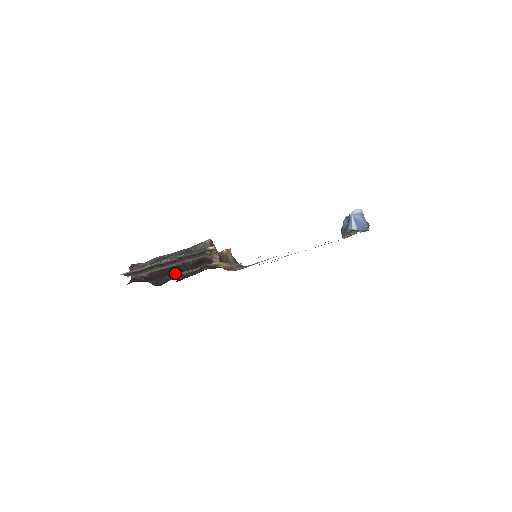
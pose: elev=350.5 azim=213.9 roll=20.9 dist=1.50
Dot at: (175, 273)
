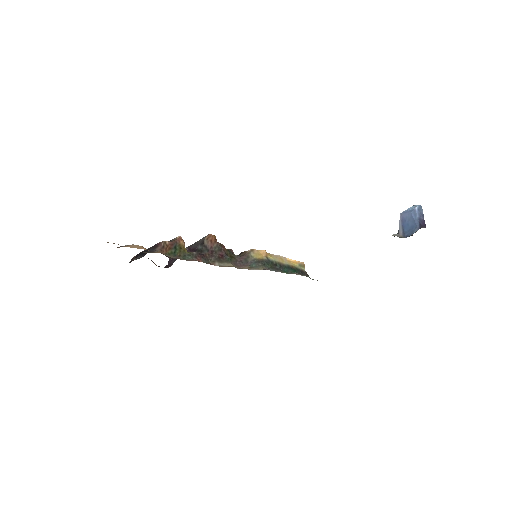
Dot at: (139, 255)
